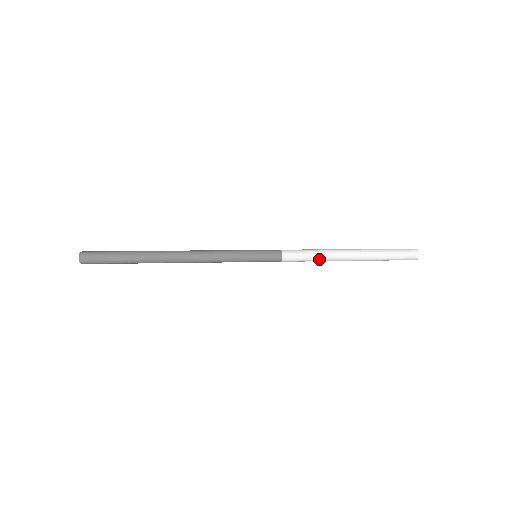
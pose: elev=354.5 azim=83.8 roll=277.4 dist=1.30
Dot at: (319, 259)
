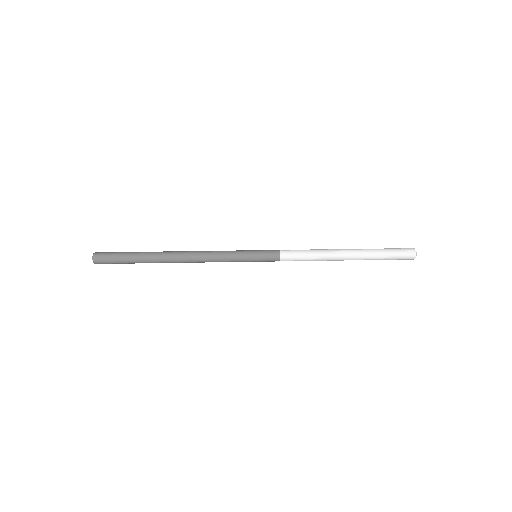
Dot at: (316, 260)
